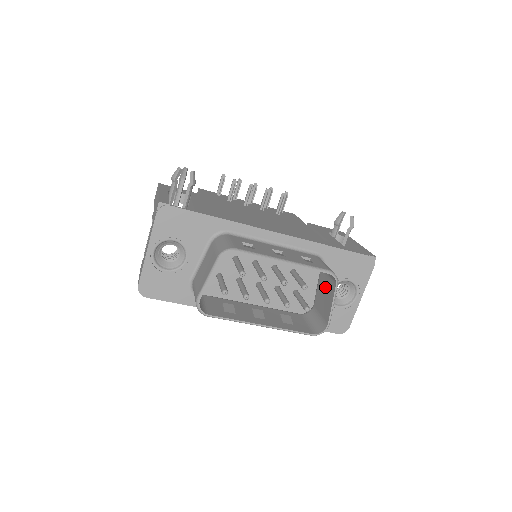
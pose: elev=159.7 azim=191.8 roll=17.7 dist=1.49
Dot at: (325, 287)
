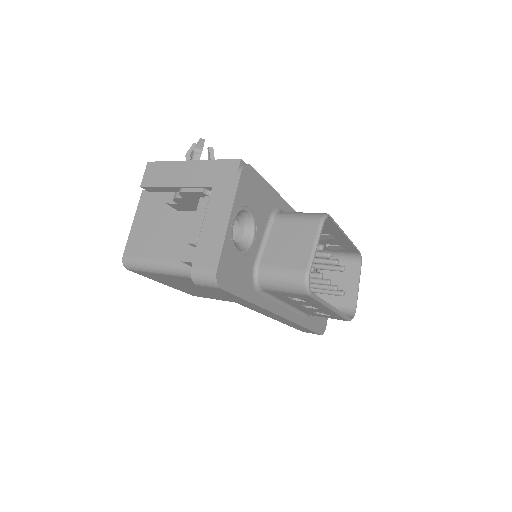
Dot at: (338, 275)
